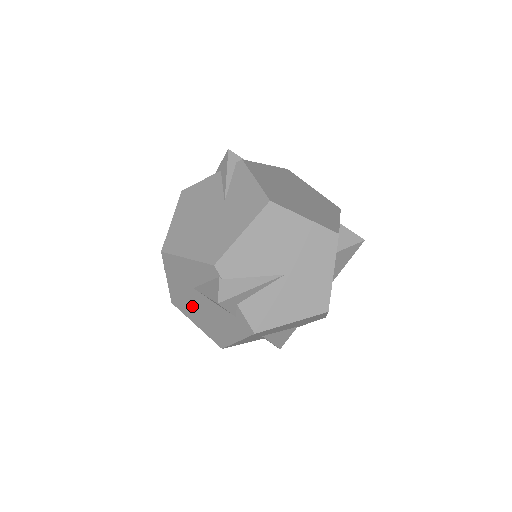
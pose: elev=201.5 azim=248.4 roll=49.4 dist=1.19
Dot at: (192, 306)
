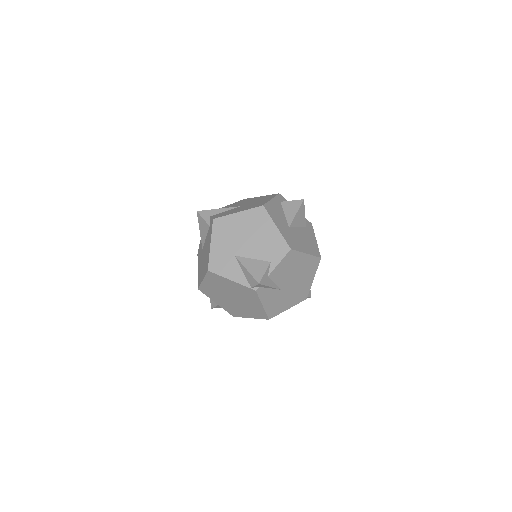
Dot at: (202, 266)
